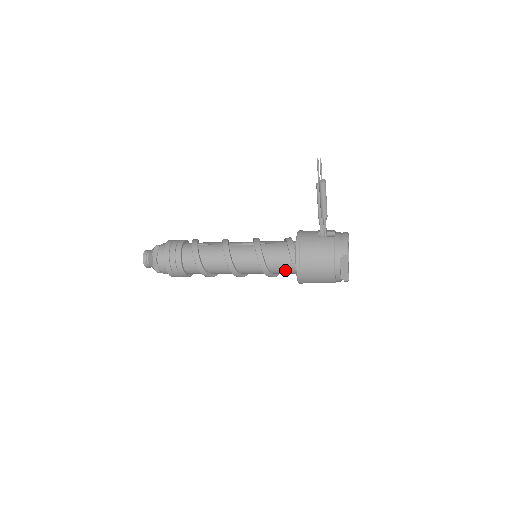
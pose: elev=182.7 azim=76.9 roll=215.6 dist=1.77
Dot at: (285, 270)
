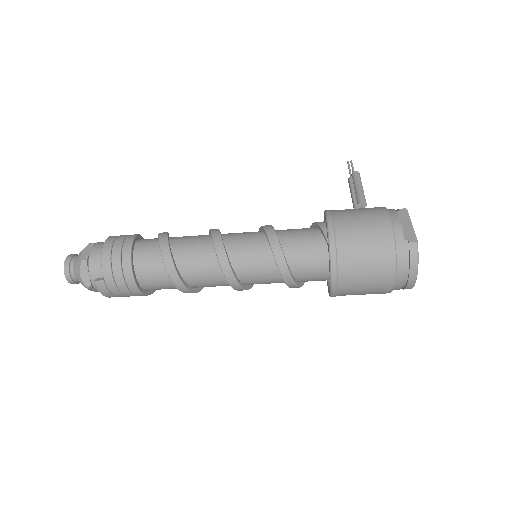
Dot at: (306, 242)
